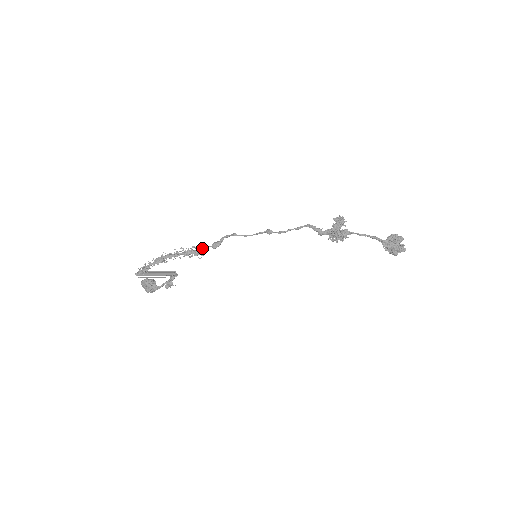
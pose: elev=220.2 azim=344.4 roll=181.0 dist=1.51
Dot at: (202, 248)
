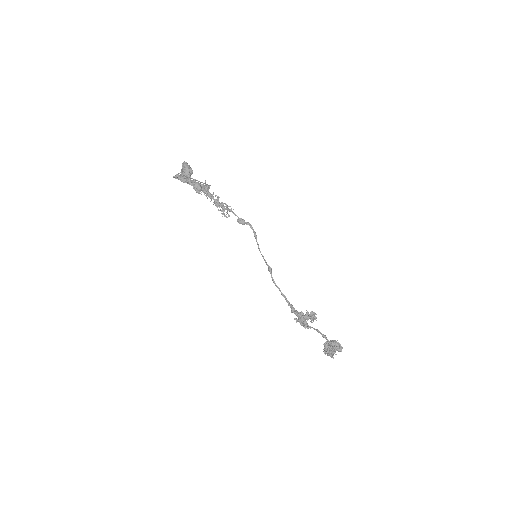
Dot at: (231, 211)
